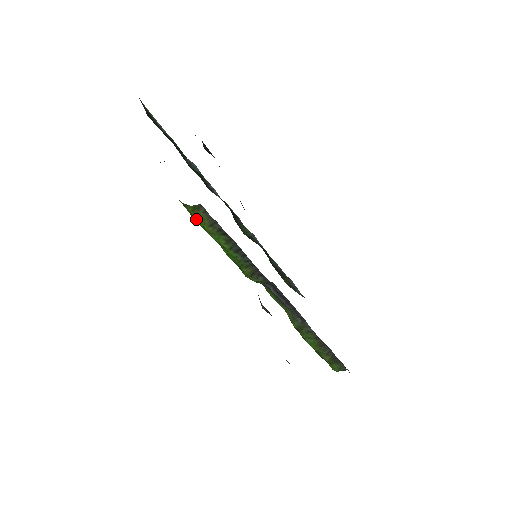
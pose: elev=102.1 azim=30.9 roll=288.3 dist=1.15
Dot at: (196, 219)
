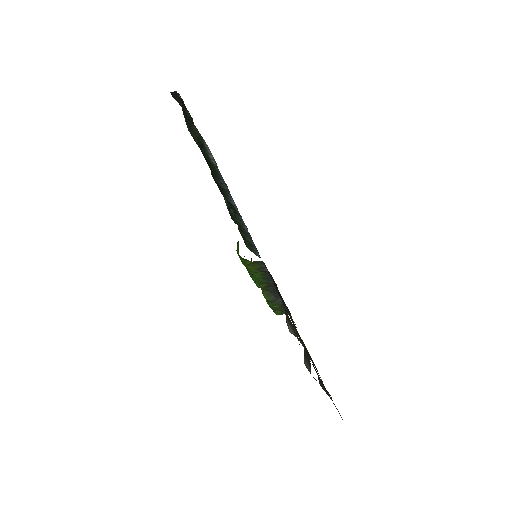
Dot at: (247, 266)
